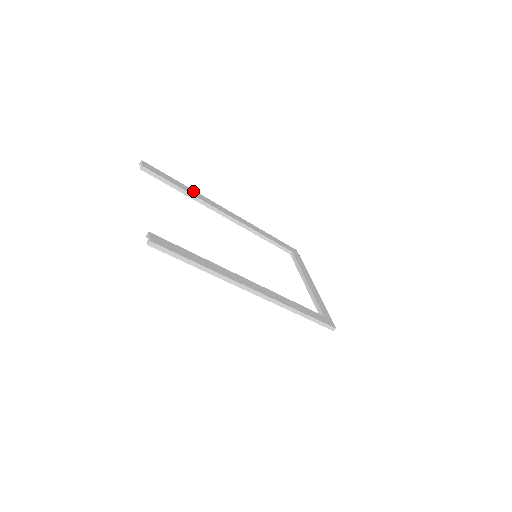
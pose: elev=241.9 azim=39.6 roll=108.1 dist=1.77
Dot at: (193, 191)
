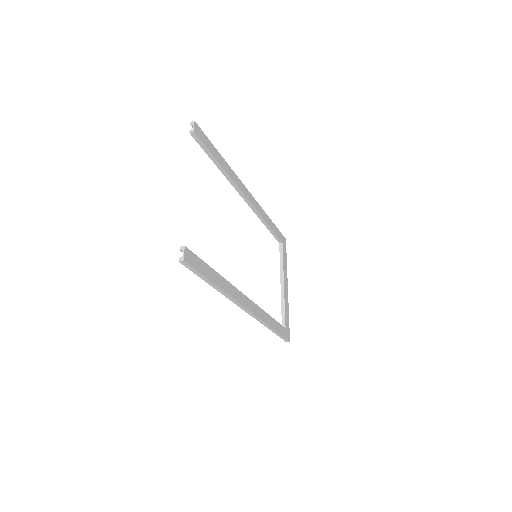
Dot at: (227, 166)
